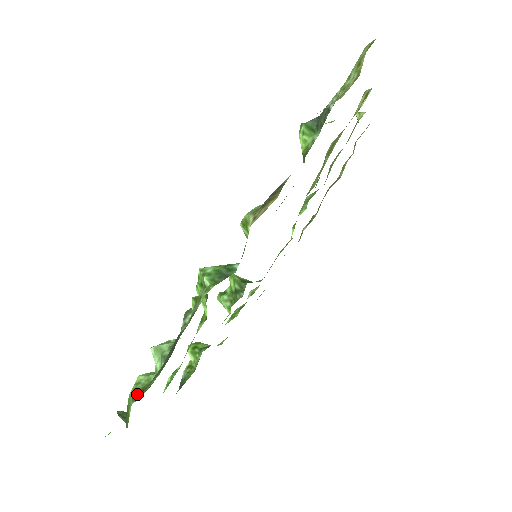
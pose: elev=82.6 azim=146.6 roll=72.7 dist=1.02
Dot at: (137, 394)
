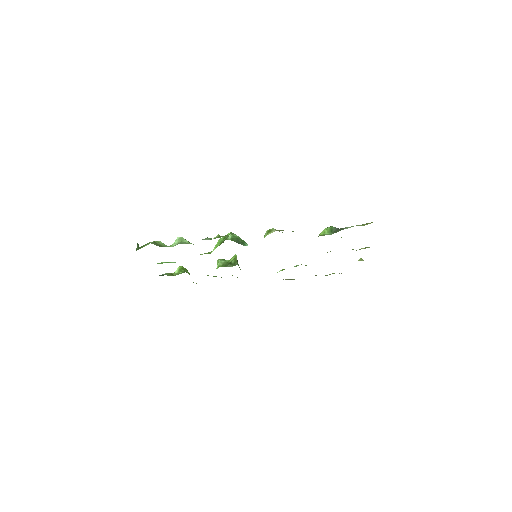
Dot at: (155, 244)
